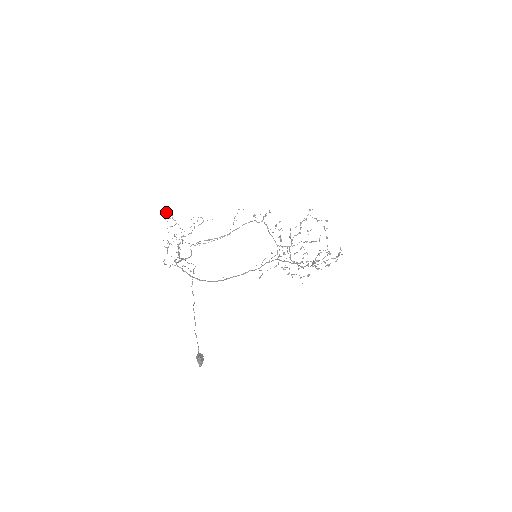
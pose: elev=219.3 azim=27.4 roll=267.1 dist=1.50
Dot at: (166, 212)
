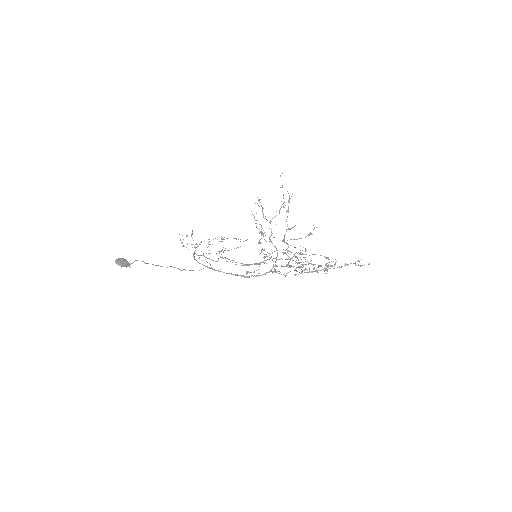
Dot at: occluded
